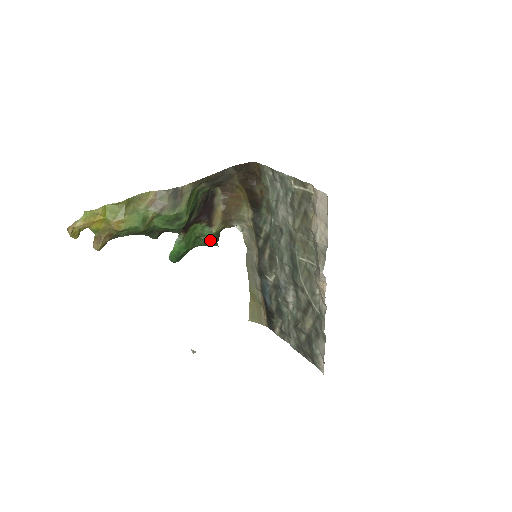
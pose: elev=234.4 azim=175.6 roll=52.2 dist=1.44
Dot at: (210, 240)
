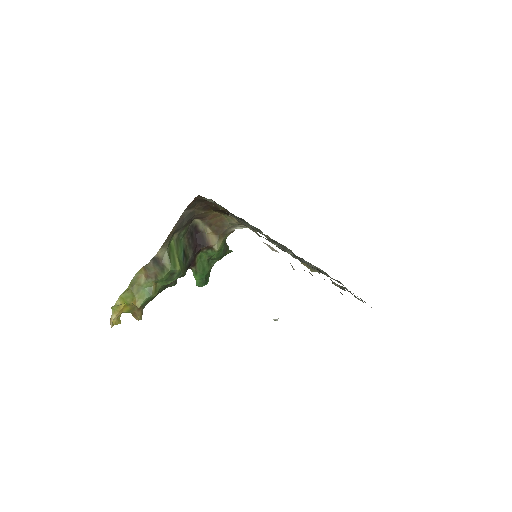
Dot at: (220, 255)
